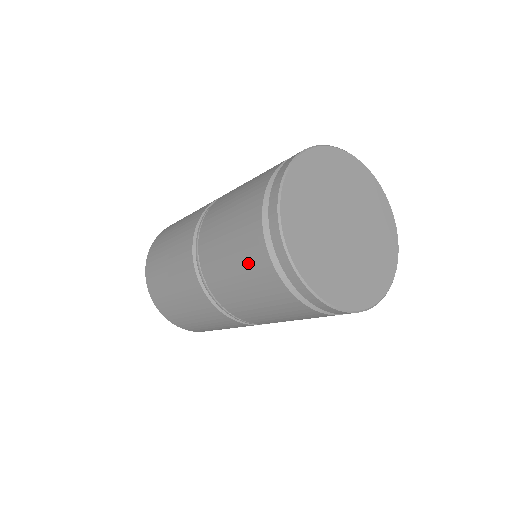
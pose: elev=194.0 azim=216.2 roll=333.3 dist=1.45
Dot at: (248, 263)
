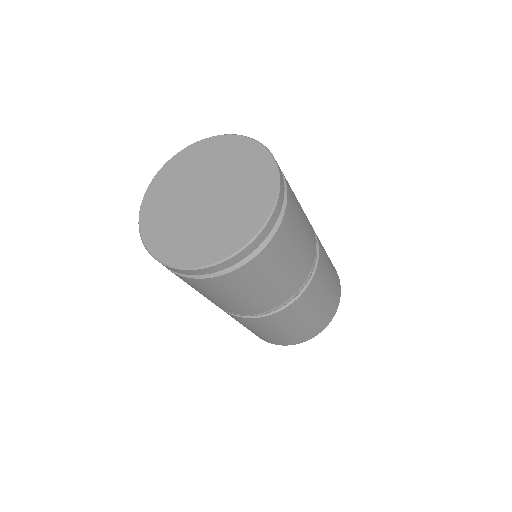
Dot at: occluded
